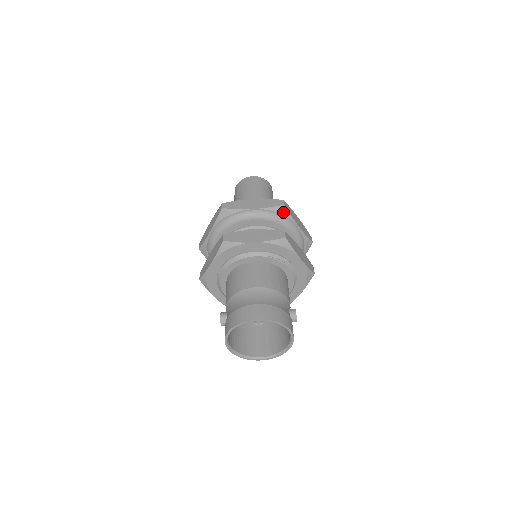
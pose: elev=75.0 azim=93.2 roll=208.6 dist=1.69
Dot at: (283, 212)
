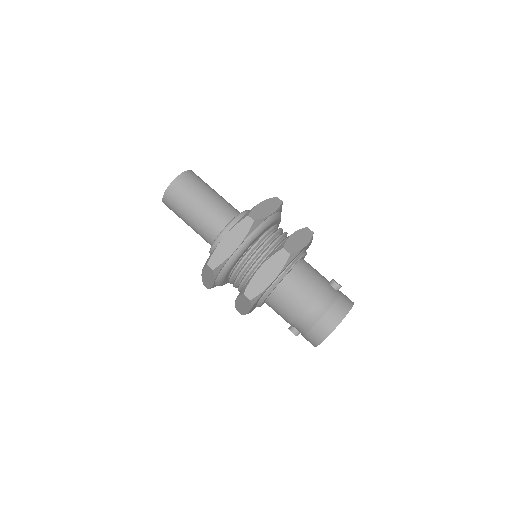
Dot at: (257, 224)
